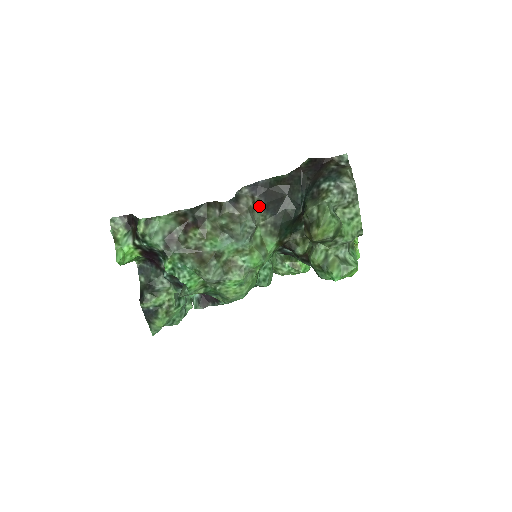
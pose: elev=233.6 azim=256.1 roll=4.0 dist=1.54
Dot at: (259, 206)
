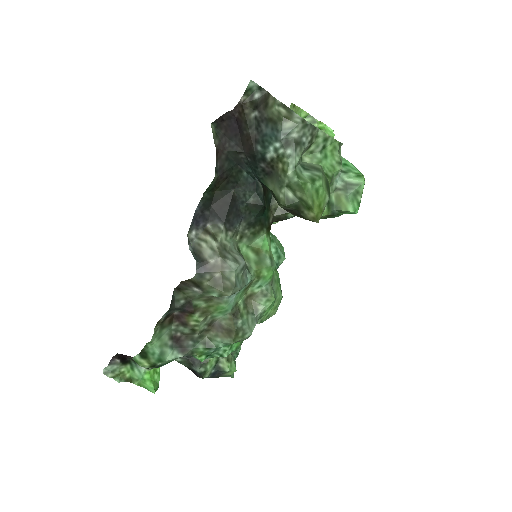
Dot at: (223, 234)
